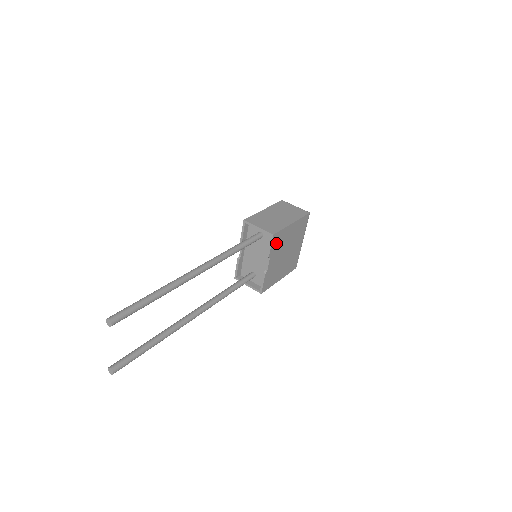
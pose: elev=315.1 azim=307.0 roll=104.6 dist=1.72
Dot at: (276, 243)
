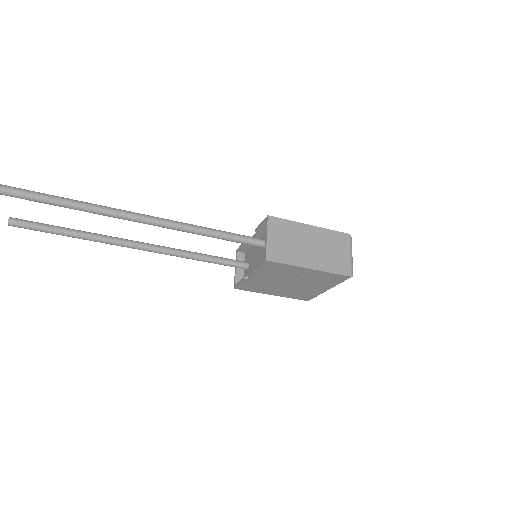
Dot at: (271, 268)
